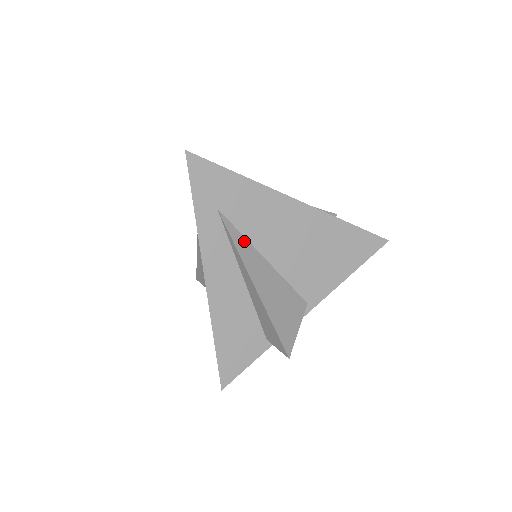
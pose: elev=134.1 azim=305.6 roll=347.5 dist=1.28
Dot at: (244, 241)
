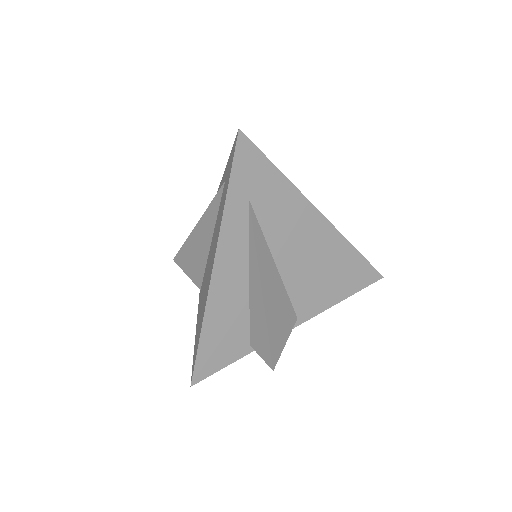
Dot at: (263, 240)
